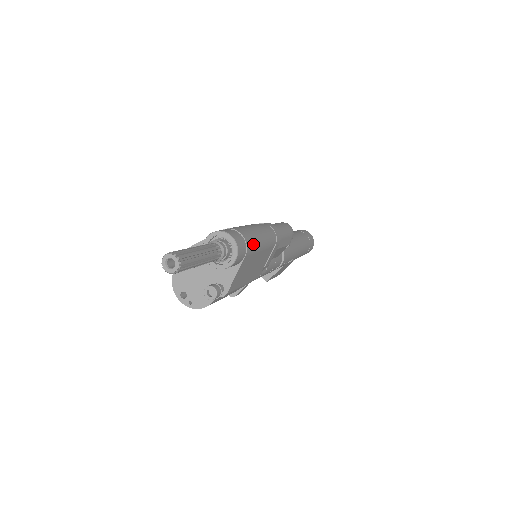
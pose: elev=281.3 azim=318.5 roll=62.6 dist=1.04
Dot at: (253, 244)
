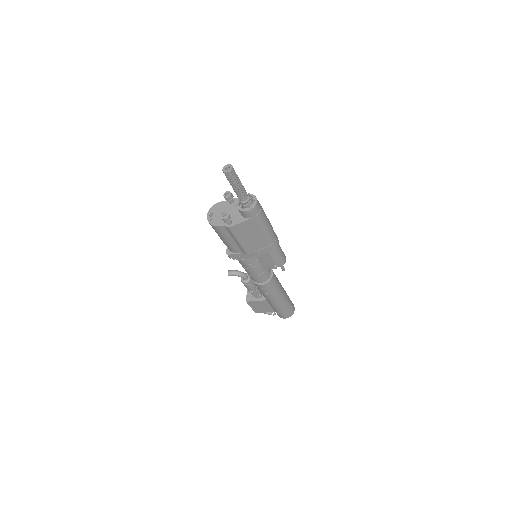
Dot at: (262, 219)
